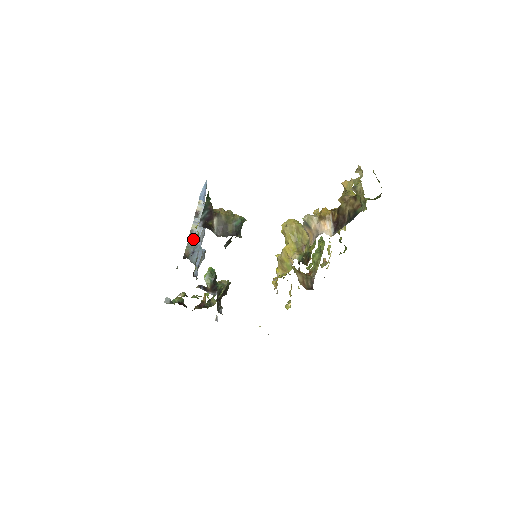
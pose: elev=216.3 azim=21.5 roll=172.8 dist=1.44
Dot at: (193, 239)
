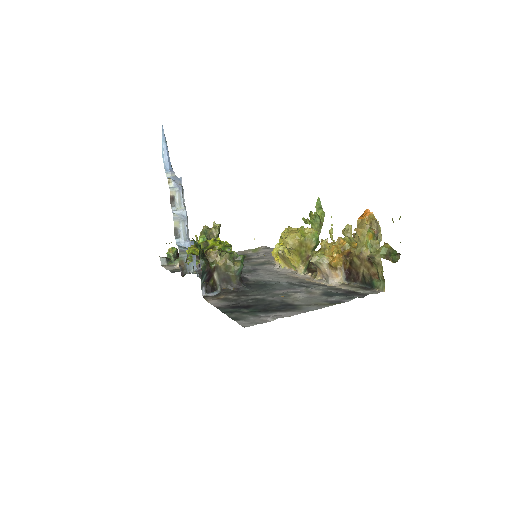
Dot at: (181, 241)
